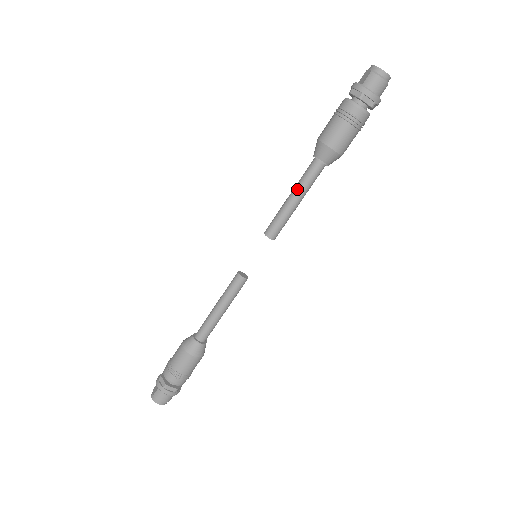
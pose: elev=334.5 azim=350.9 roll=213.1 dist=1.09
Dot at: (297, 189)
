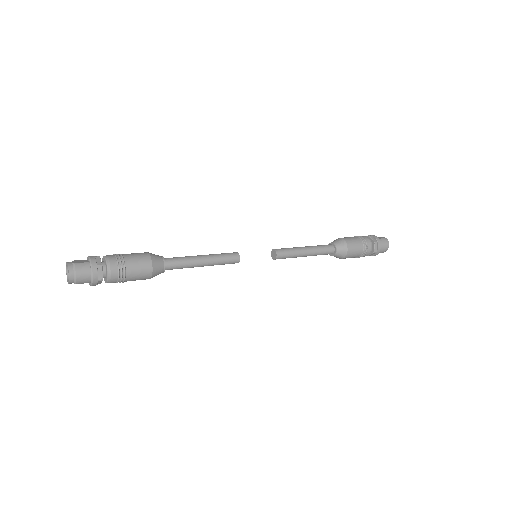
Dot at: (313, 247)
